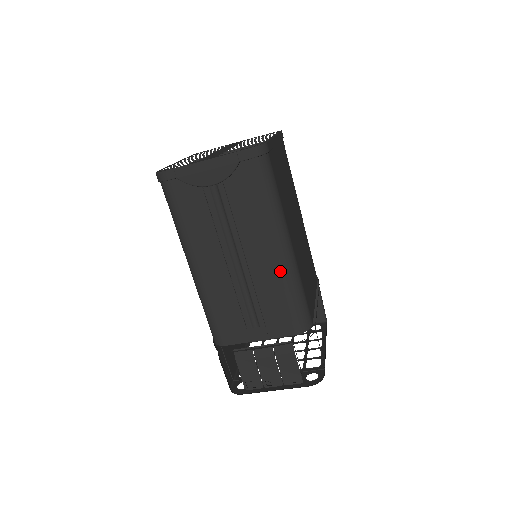
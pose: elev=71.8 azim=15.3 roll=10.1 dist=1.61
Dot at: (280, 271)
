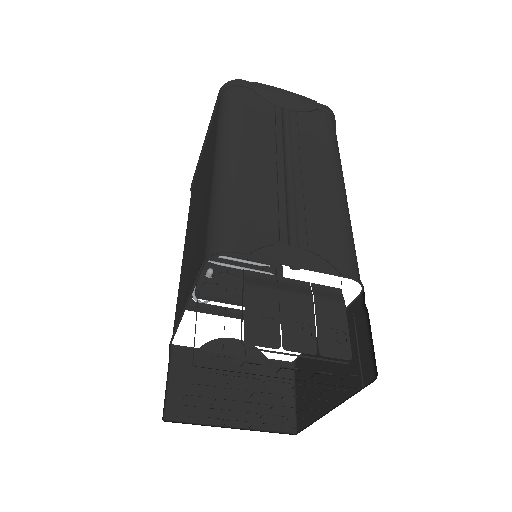
Dot at: (340, 201)
